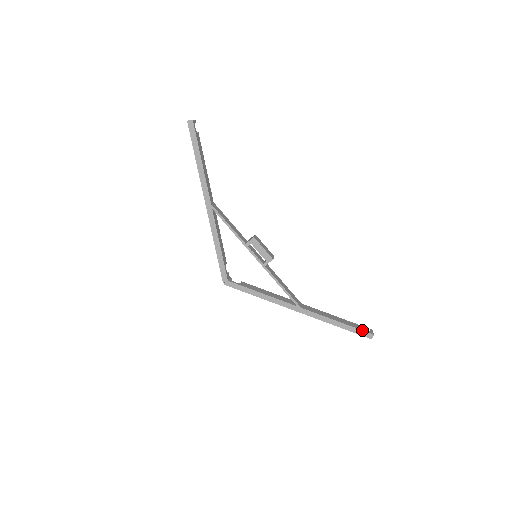
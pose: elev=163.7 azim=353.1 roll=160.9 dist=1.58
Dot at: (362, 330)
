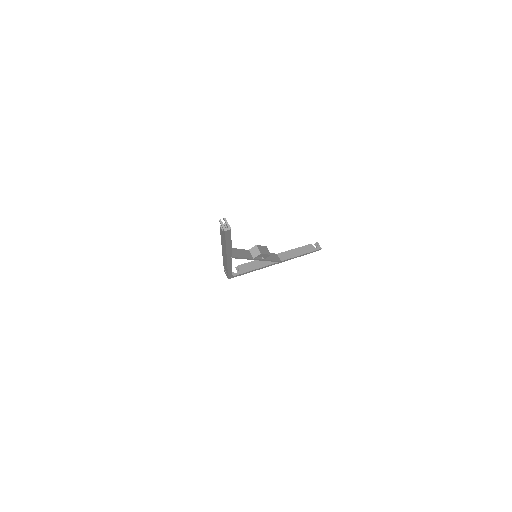
Dot at: occluded
